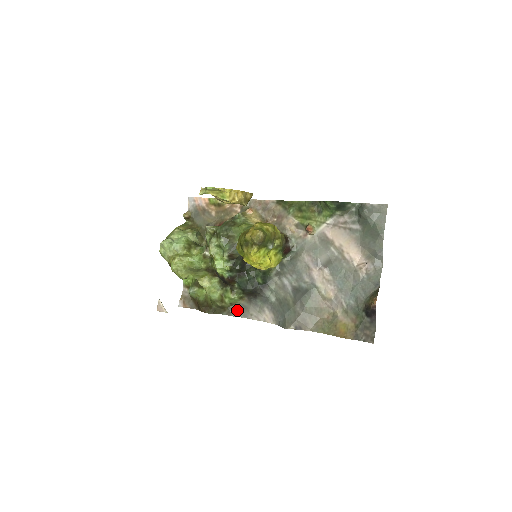
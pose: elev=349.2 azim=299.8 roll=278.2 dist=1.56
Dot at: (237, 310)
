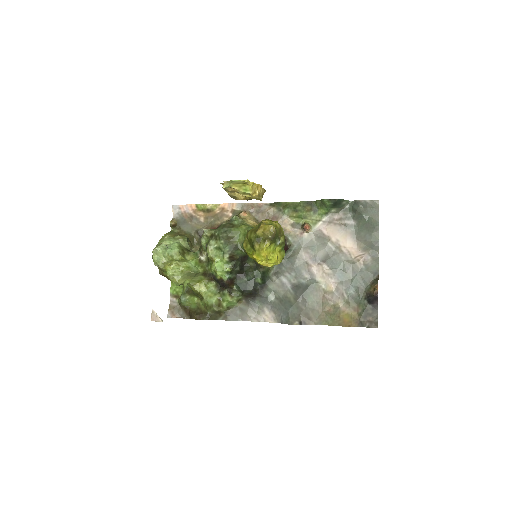
Dot at: (234, 314)
